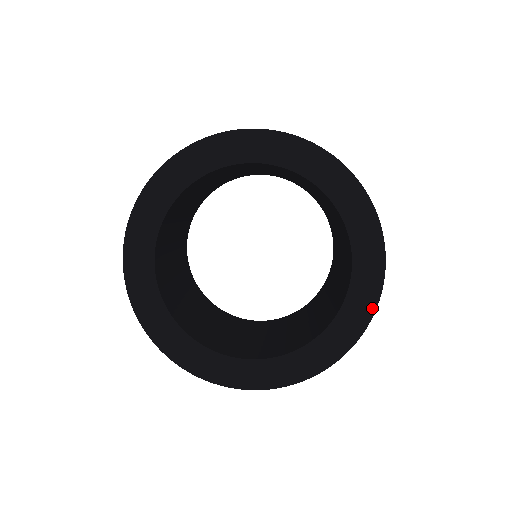
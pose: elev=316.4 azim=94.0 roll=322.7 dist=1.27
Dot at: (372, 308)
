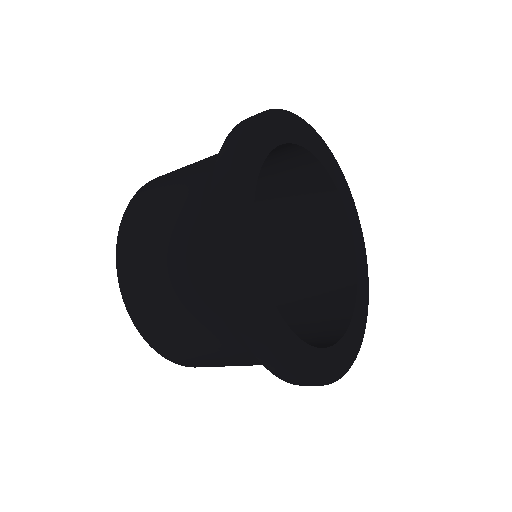
Dot at: (367, 284)
